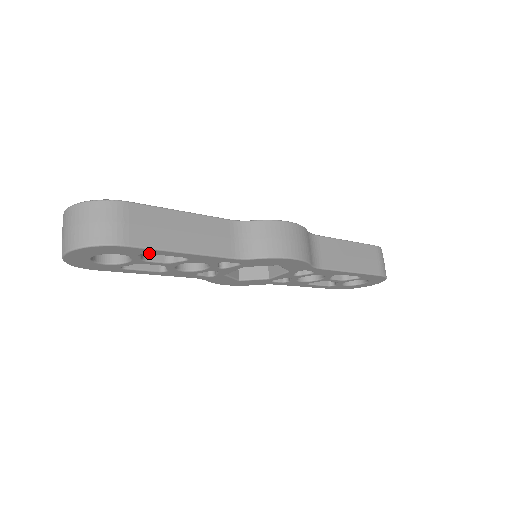
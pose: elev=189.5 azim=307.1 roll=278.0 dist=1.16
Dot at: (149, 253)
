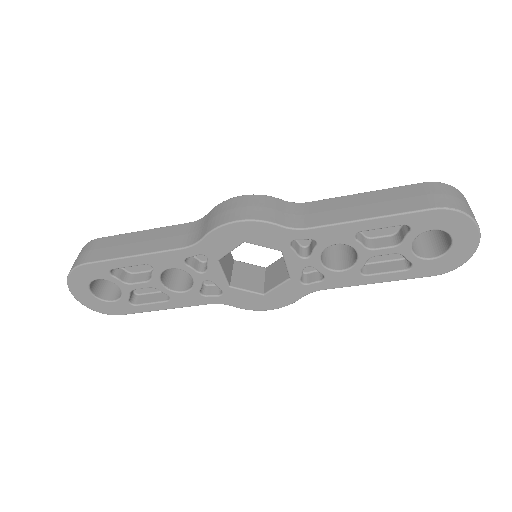
Dot at: (112, 268)
